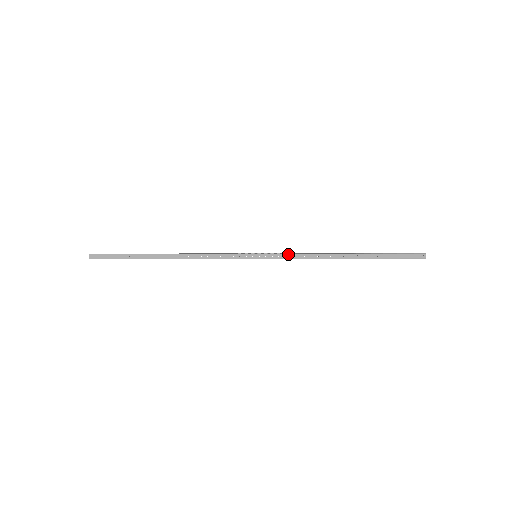
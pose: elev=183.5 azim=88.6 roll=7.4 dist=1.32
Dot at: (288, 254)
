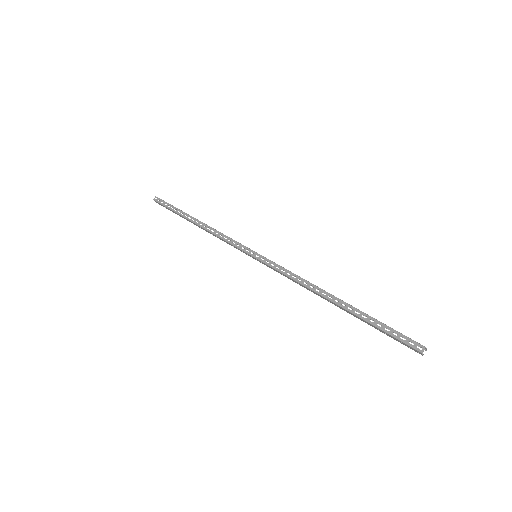
Dot at: (278, 271)
